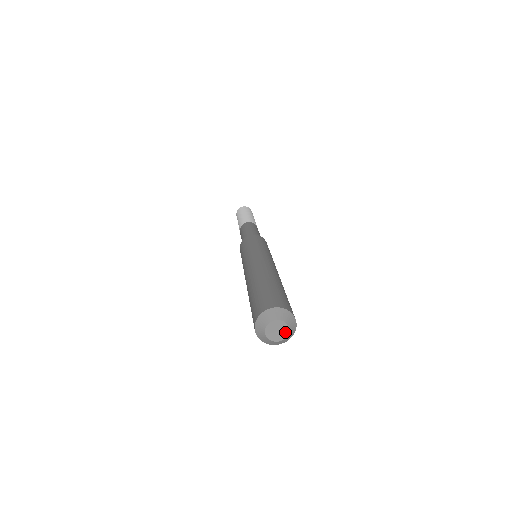
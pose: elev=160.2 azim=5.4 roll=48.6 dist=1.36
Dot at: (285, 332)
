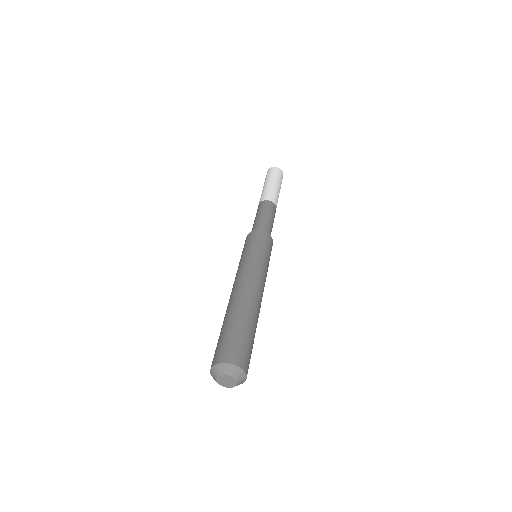
Dot at: (234, 383)
